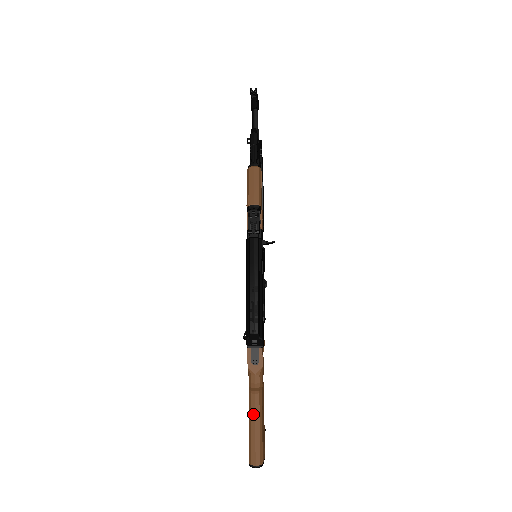
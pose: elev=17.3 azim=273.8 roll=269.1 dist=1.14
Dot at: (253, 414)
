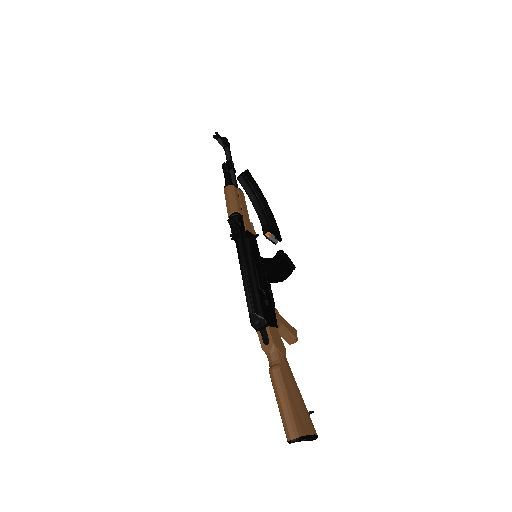
Dot at: (275, 390)
